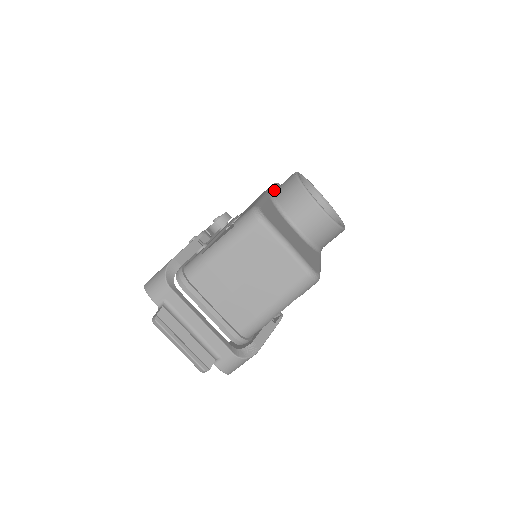
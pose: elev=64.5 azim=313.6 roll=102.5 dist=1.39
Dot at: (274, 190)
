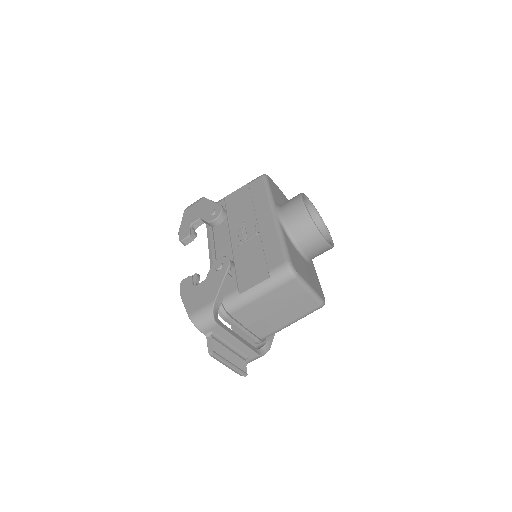
Dot at: (274, 201)
